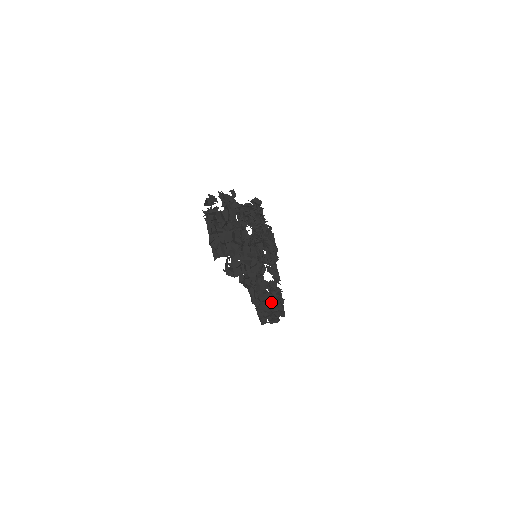
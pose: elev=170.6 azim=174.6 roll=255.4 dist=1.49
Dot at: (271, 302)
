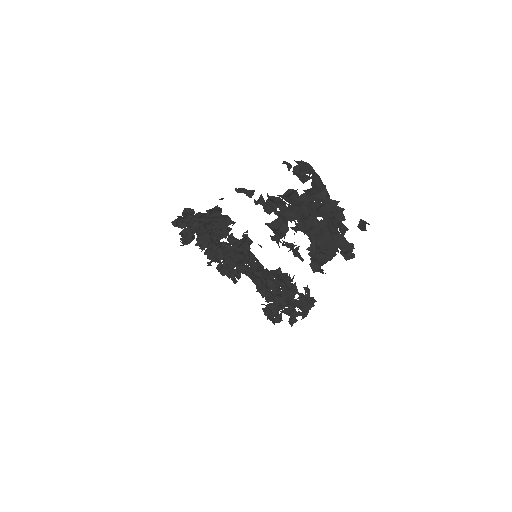
Dot at: occluded
